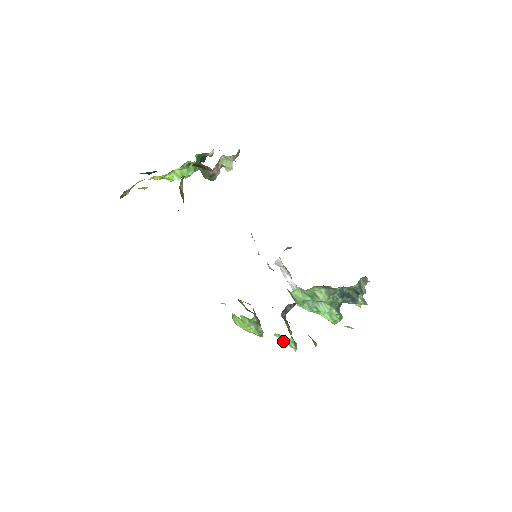
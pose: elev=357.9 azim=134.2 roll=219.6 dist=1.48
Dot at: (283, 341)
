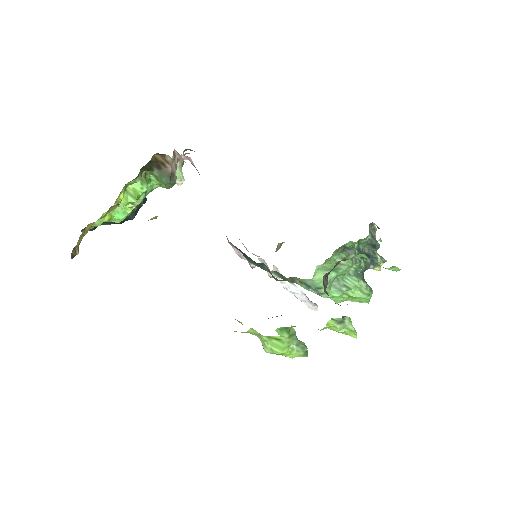
Dot at: (339, 328)
